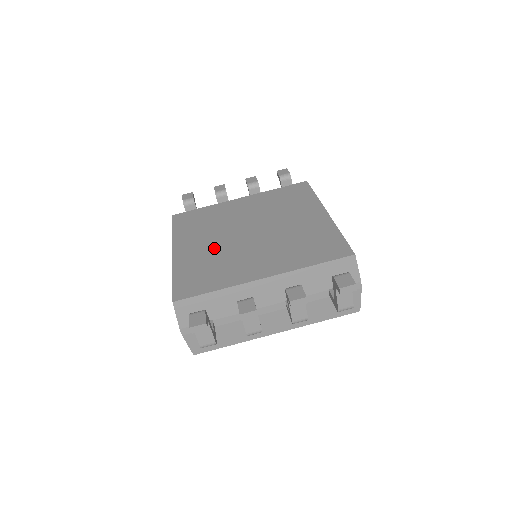
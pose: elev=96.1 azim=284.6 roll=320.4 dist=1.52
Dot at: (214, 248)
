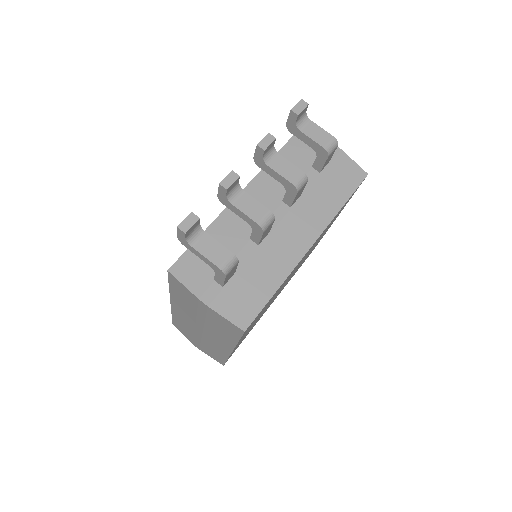
Dot at: occluded
